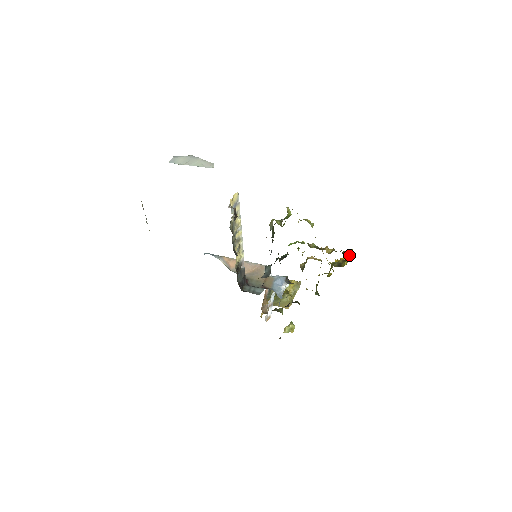
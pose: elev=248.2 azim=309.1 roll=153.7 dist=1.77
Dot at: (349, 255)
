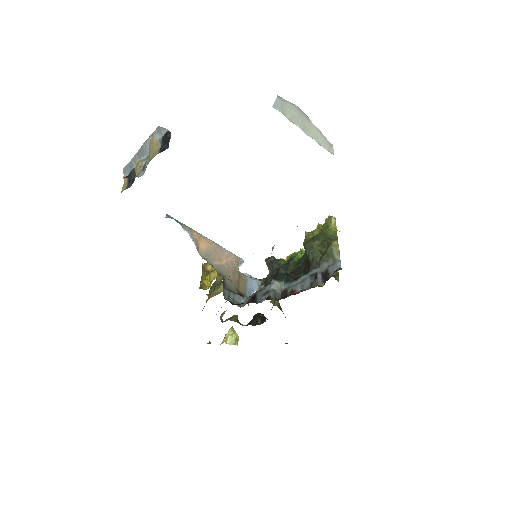
Dot at: (338, 280)
